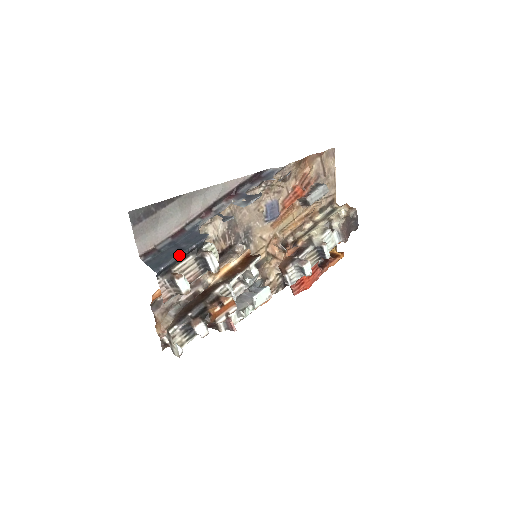
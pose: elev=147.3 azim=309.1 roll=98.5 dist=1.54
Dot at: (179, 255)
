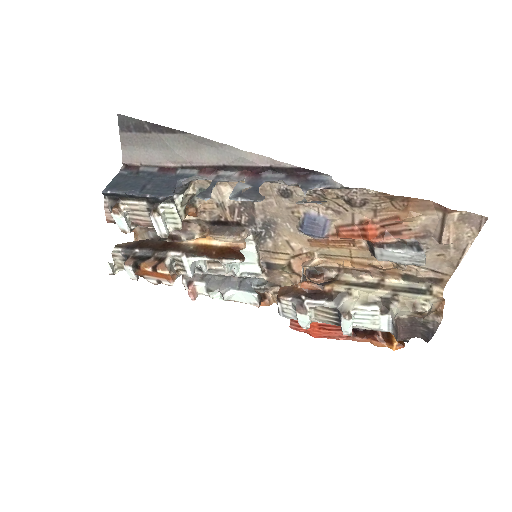
Dot at: (131, 192)
